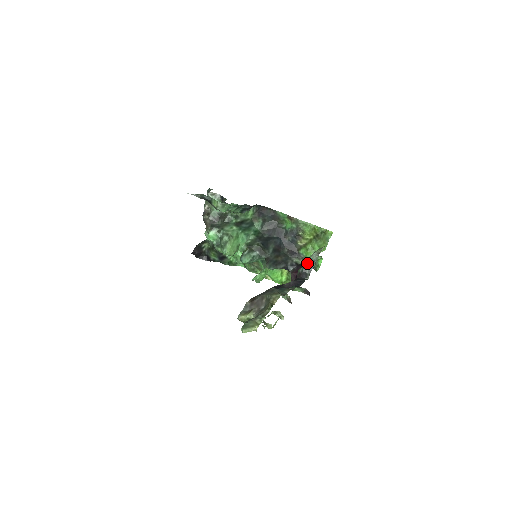
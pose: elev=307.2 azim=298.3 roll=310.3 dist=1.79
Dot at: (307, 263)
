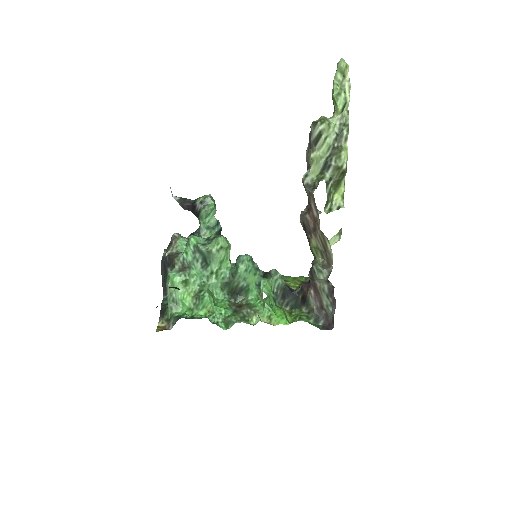
Dot at: occluded
